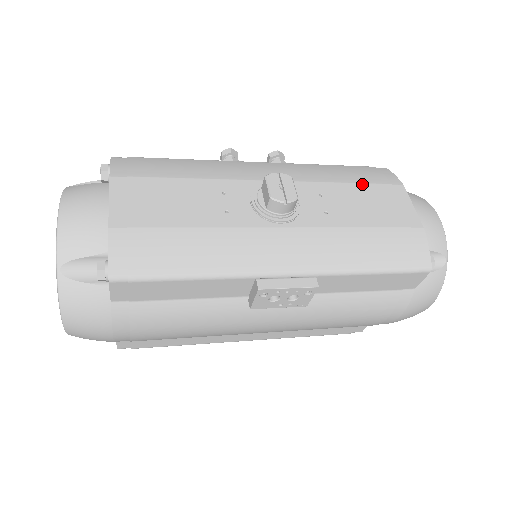
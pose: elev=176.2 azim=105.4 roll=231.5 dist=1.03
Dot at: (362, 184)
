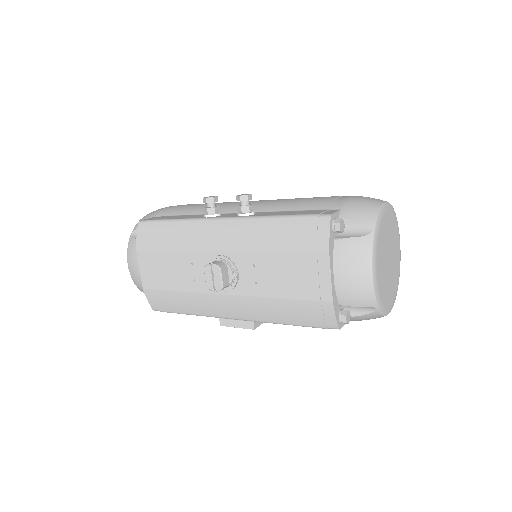
Dot at: (289, 254)
